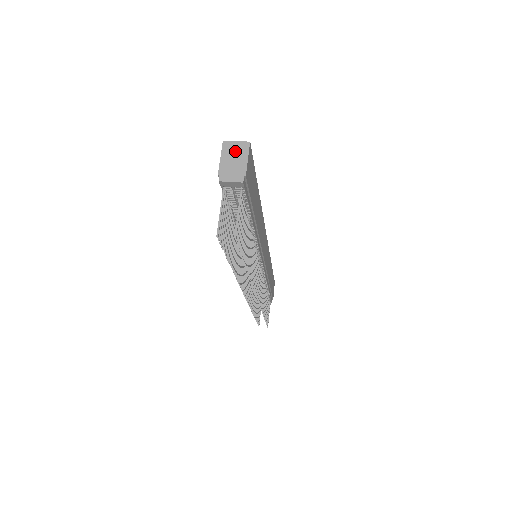
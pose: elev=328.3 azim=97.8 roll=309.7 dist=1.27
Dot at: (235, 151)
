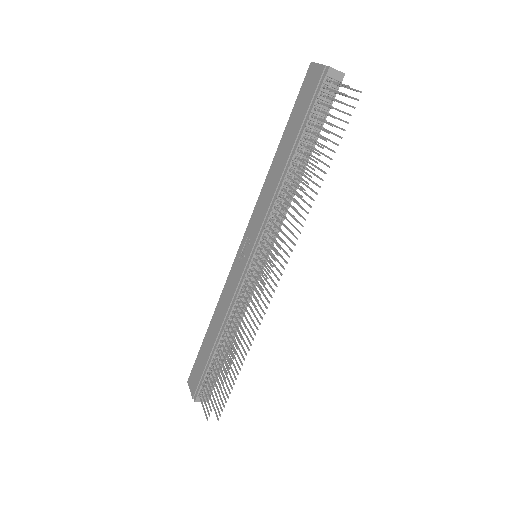
Dot at: occluded
